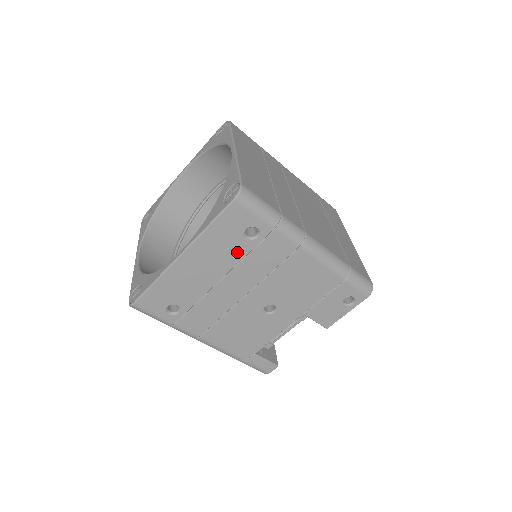
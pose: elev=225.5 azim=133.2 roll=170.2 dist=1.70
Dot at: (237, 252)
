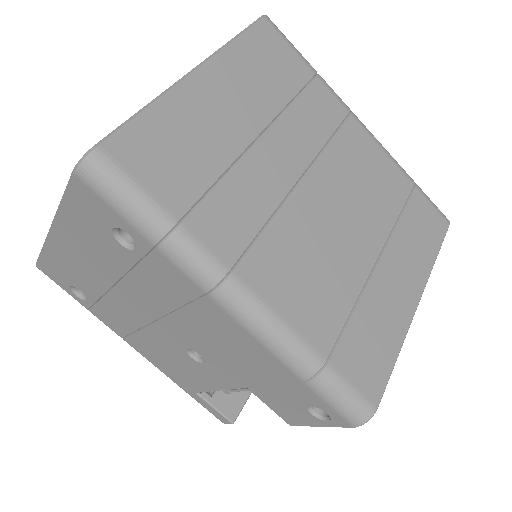
Dot at: (117, 257)
